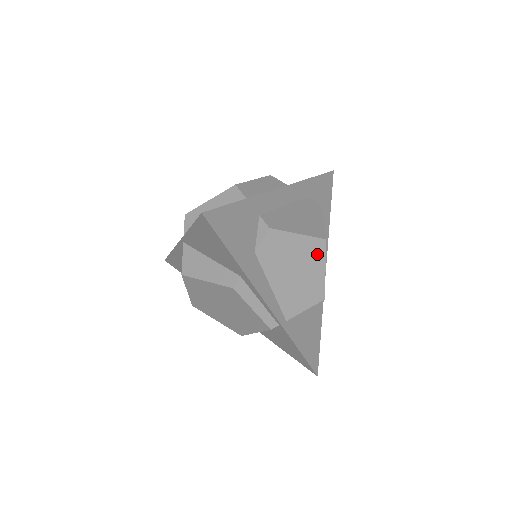
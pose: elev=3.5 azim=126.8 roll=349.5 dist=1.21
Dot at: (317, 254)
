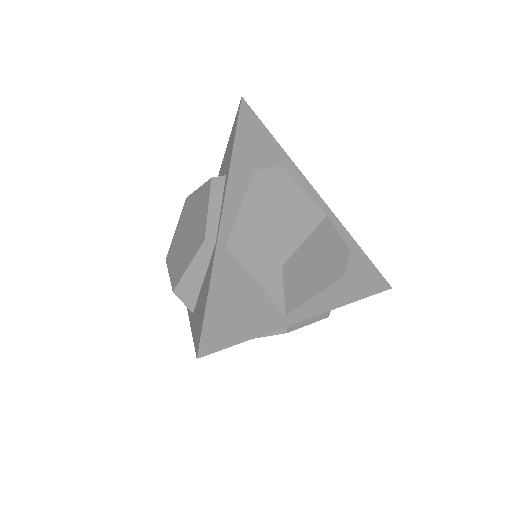
Dot at: (308, 219)
